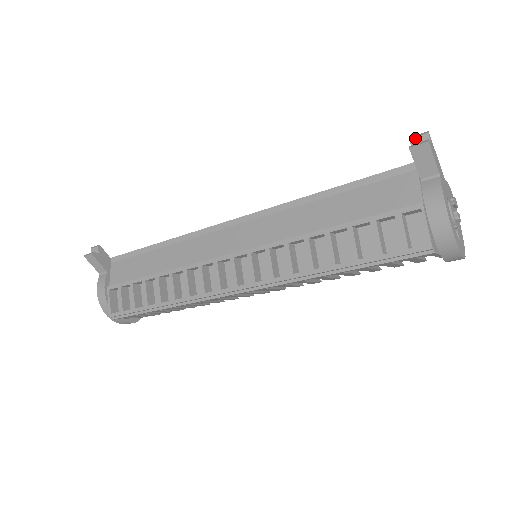
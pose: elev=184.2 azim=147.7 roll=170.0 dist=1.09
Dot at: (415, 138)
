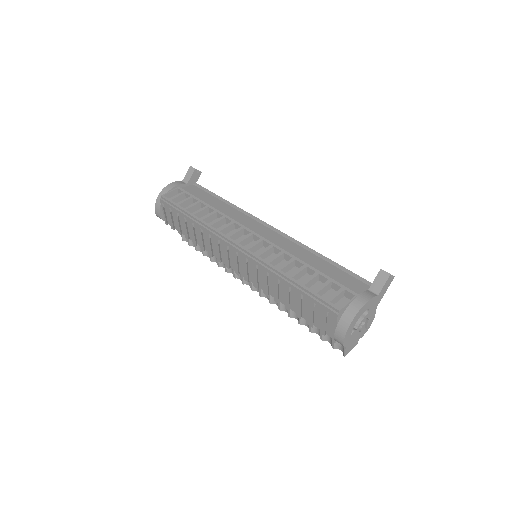
Dot at: occluded
